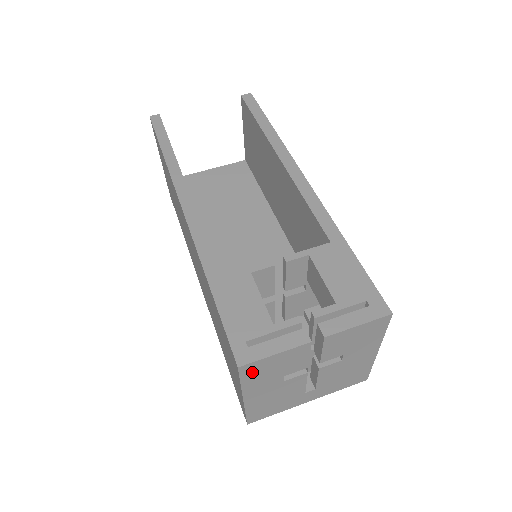
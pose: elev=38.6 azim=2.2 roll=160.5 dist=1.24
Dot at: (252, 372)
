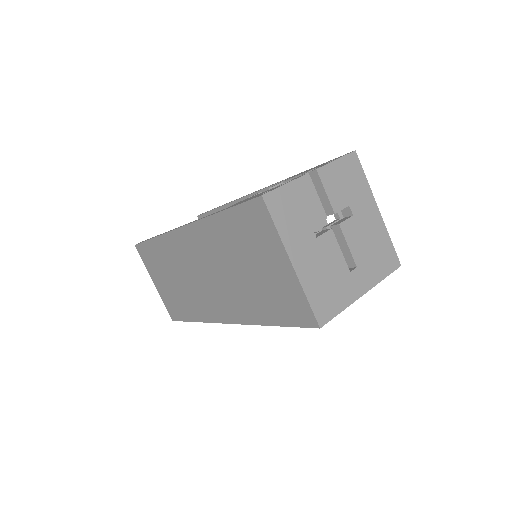
Dot at: (278, 209)
